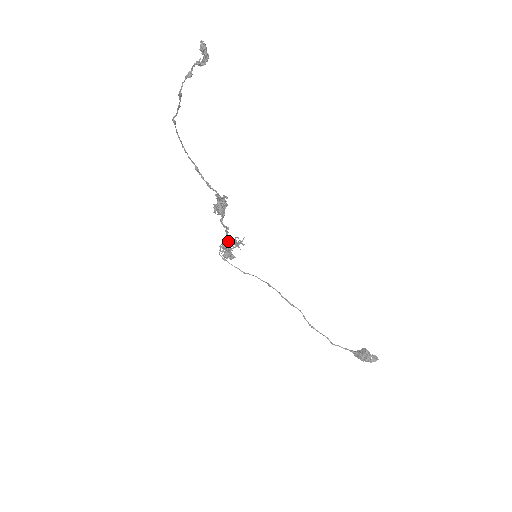
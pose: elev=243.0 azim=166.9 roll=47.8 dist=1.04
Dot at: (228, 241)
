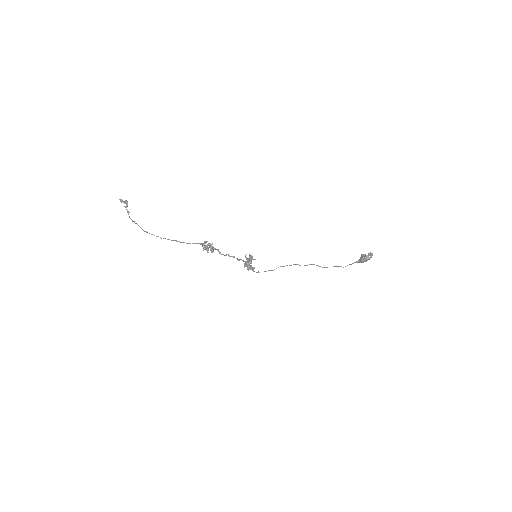
Dot at: (245, 261)
